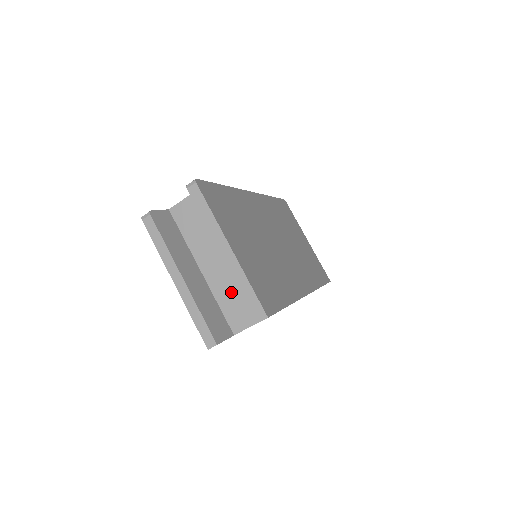
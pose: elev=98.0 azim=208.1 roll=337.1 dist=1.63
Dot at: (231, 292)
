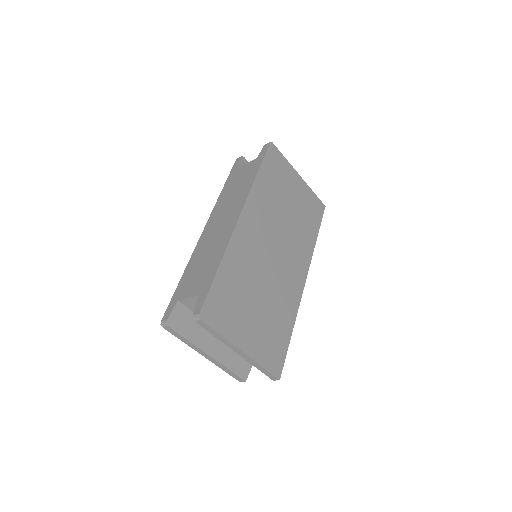
Dot at: occluded
